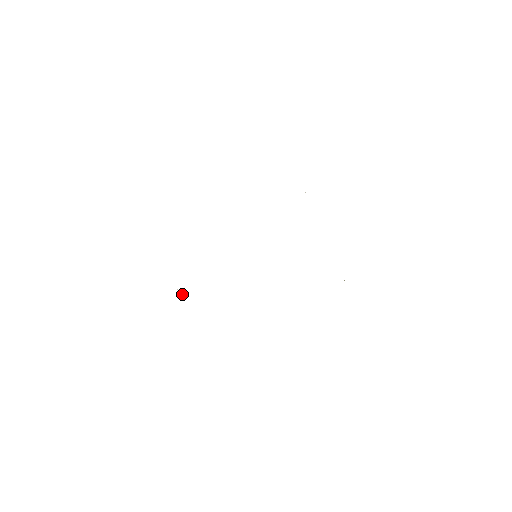
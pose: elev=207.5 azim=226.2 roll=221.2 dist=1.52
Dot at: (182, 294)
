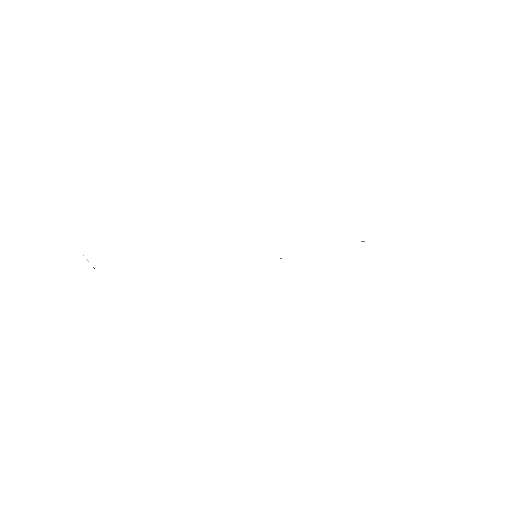
Dot at: occluded
